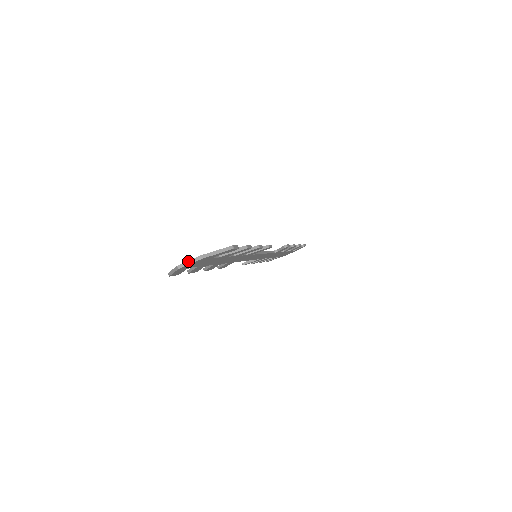
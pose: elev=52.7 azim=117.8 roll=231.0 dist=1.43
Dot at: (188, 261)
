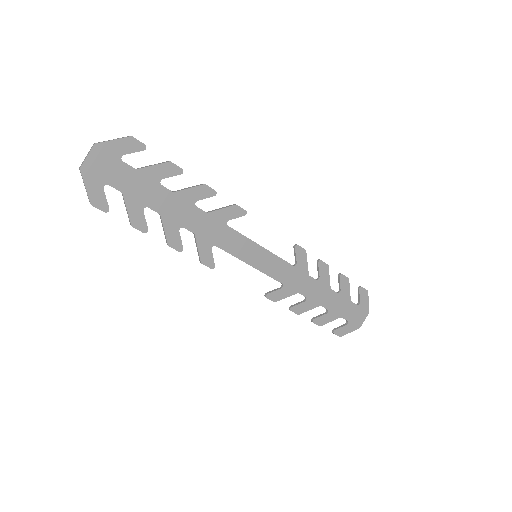
Dot at: (86, 156)
